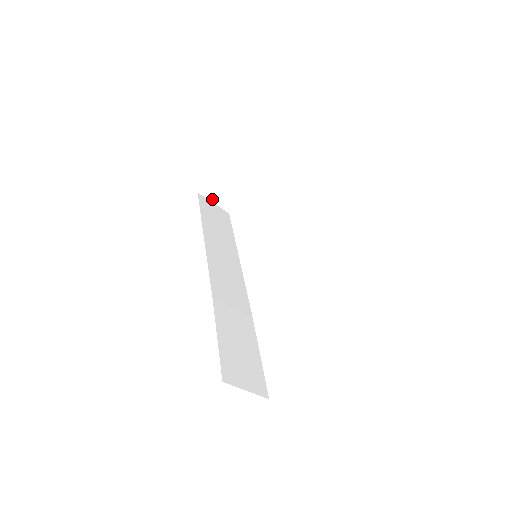
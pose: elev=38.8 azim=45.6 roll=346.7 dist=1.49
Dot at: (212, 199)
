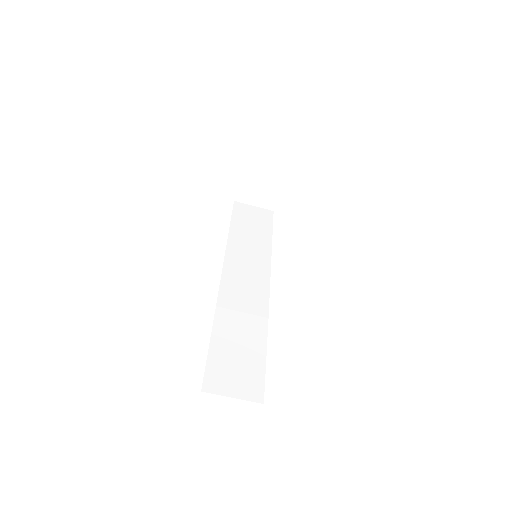
Dot at: (250, 203)
